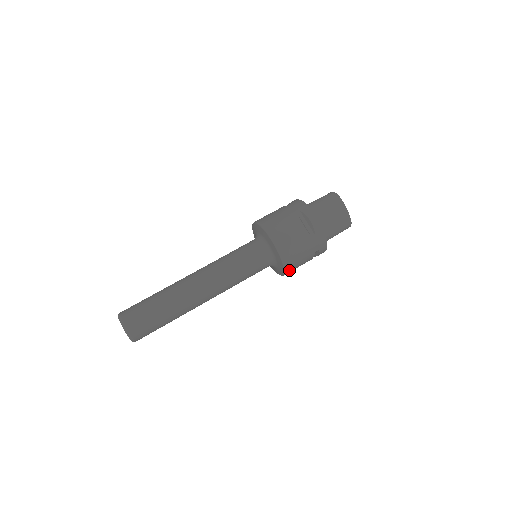
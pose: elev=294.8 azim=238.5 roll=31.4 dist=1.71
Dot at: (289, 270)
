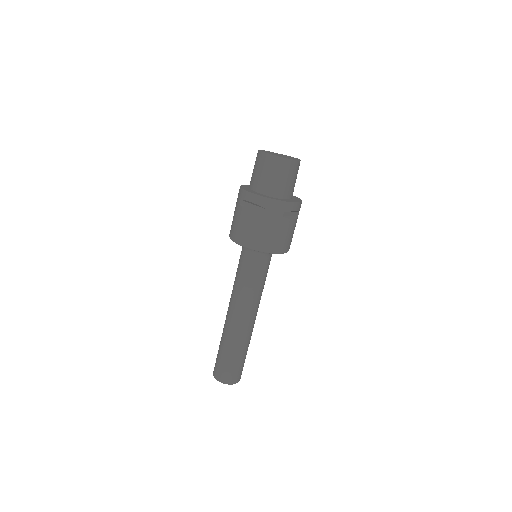
Dot at: occluded
